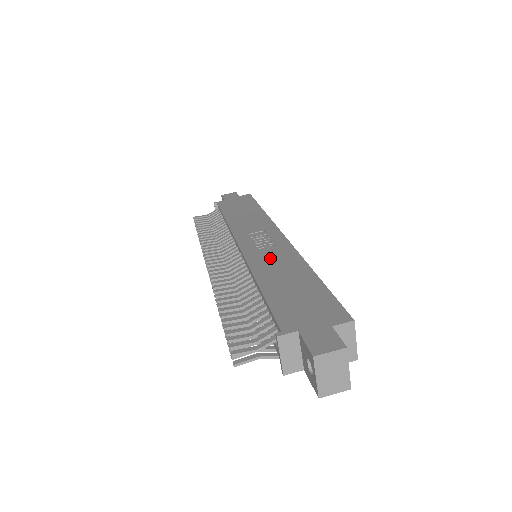
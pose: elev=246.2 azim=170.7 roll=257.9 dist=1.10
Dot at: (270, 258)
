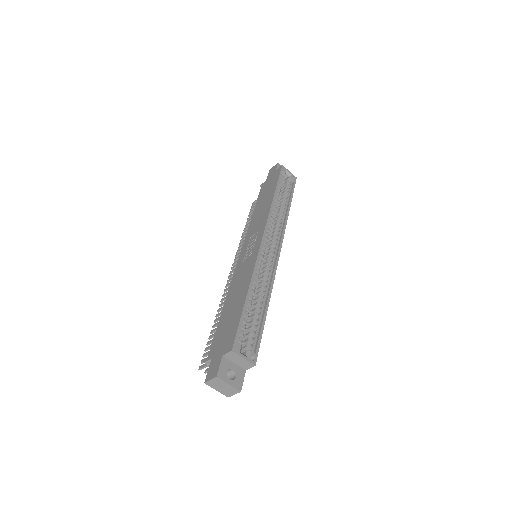
Dot at: (241, 273)
